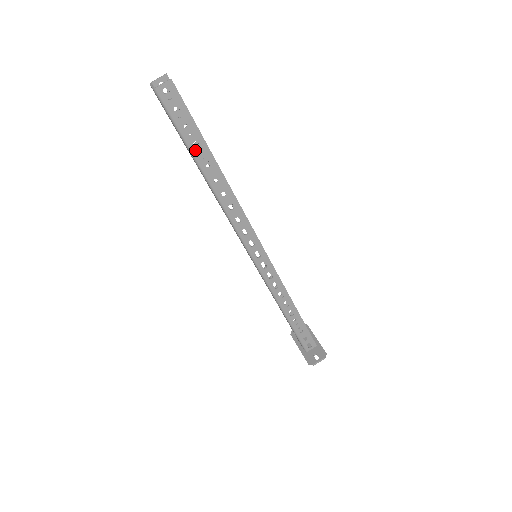
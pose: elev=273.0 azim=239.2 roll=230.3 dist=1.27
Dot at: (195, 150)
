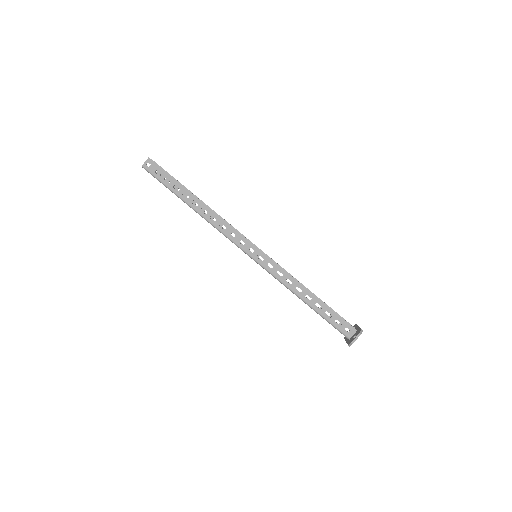
Dot at: (176, 191)
